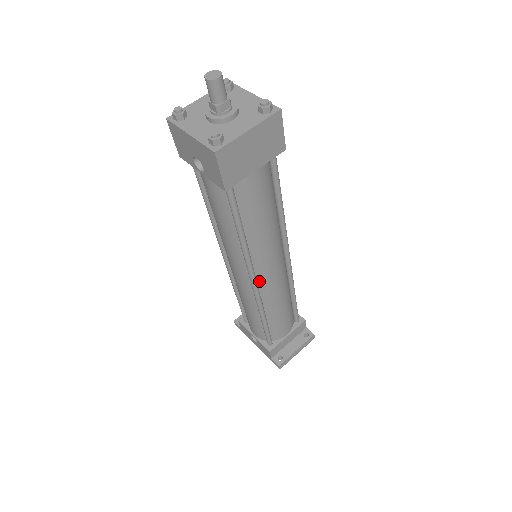
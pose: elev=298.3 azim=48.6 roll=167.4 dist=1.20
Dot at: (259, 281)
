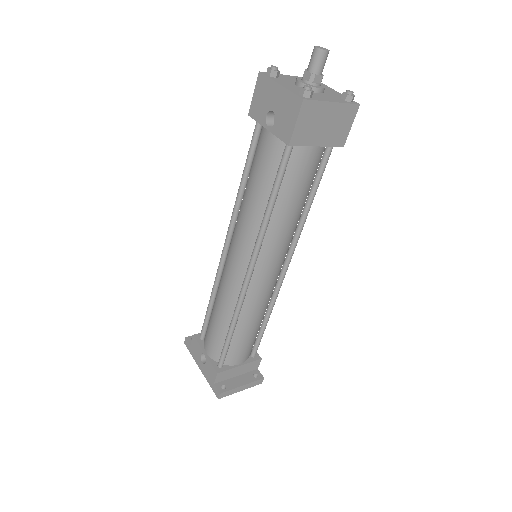
Dot at: (253, 276)
